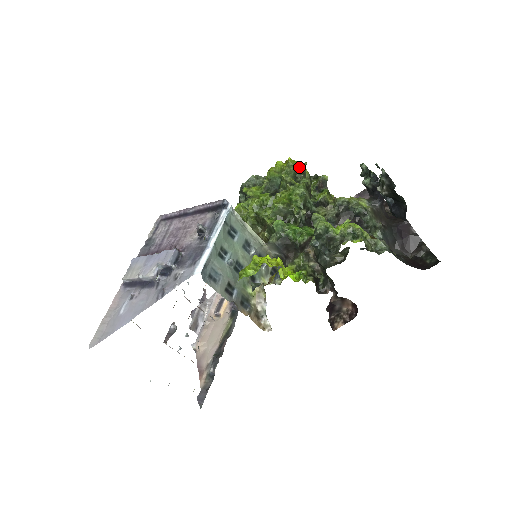
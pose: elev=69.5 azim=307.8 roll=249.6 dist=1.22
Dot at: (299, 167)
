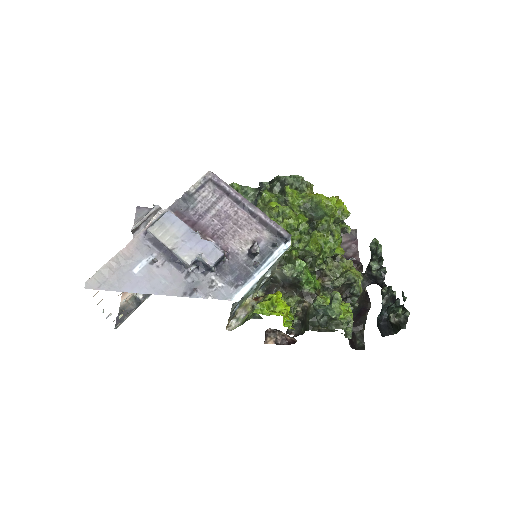
Dot at: (343, 213)
